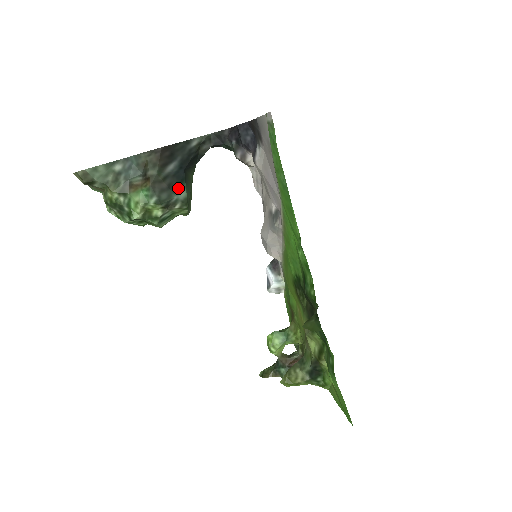
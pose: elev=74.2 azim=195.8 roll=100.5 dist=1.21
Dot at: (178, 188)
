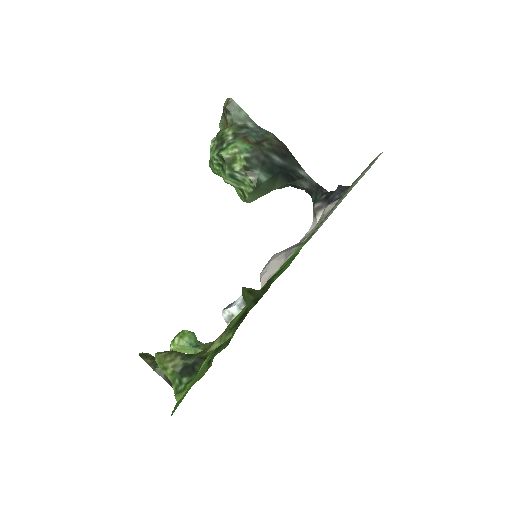
Dot at: (266, 171)
